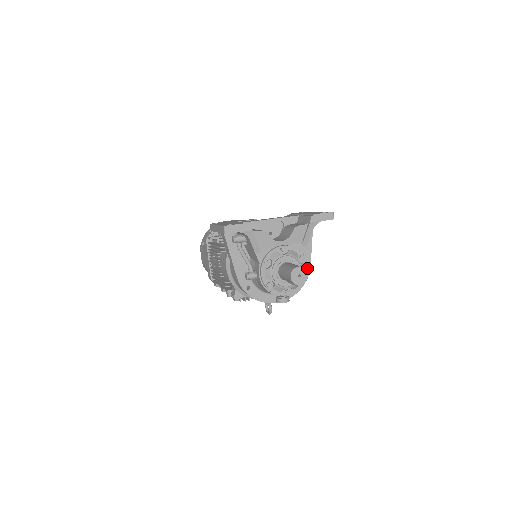
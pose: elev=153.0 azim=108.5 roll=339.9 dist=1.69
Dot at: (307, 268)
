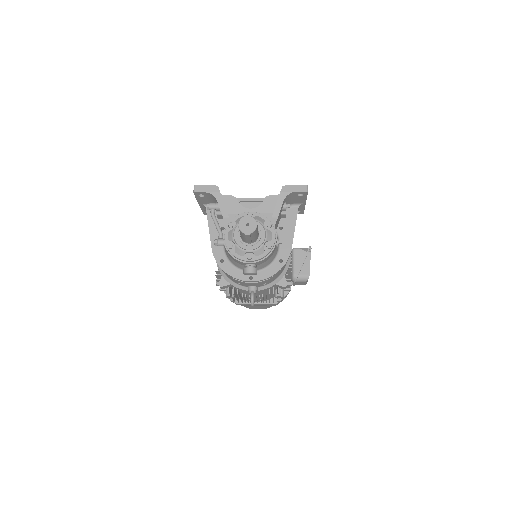
Dot at: (274, 237)
